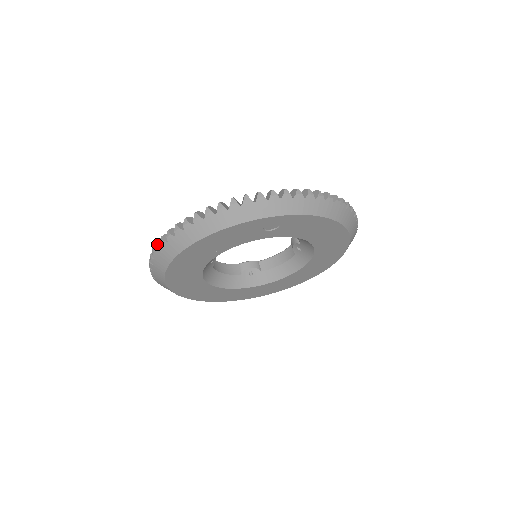
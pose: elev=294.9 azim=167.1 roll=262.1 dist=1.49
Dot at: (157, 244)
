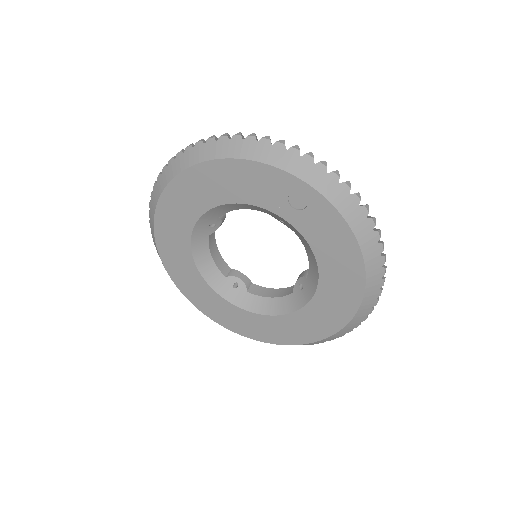
Dot at: (183, 149)
